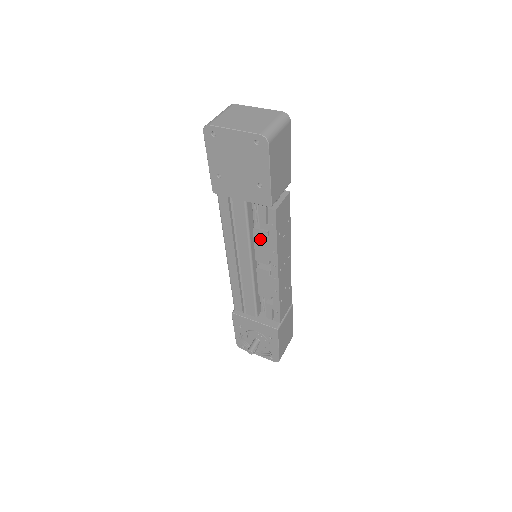
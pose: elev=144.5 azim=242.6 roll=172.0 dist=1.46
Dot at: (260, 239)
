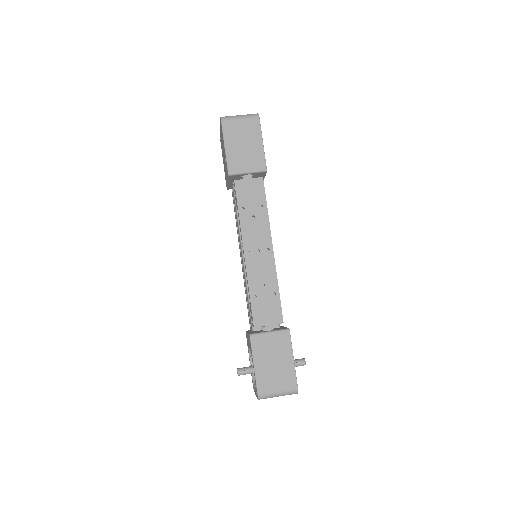
Dot at: occluded
